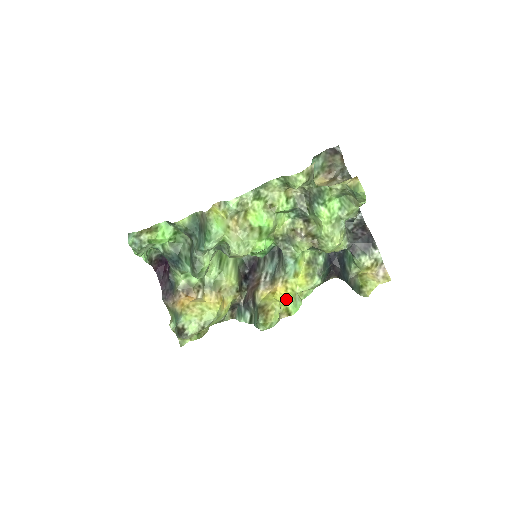
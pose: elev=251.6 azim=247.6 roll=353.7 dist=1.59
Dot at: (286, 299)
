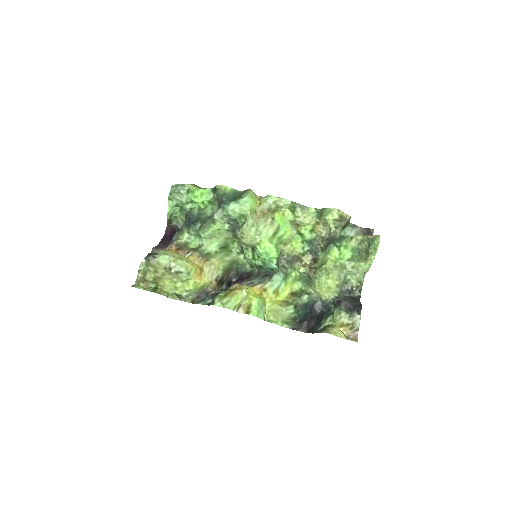
Dot at: (256, 297)
